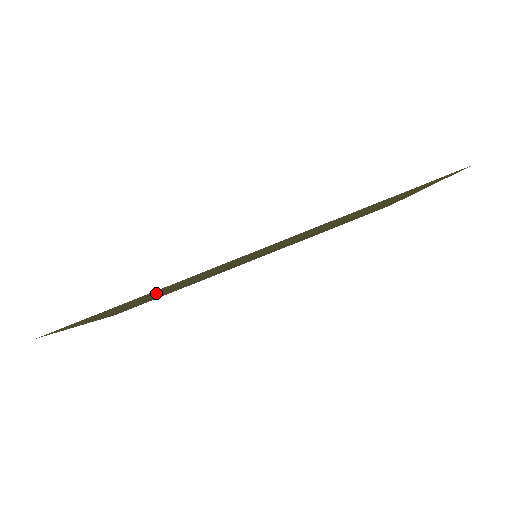
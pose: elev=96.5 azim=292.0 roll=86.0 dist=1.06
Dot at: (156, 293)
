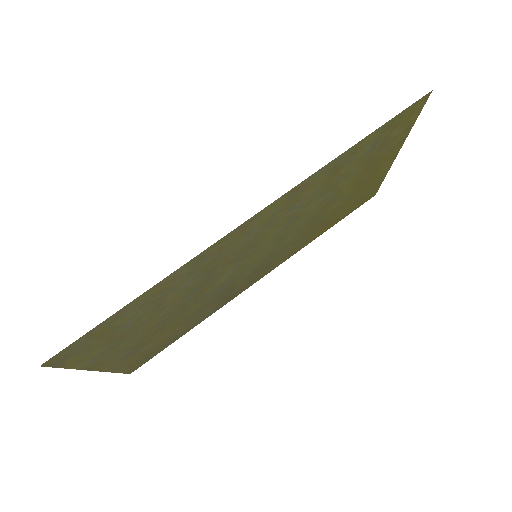
Dot at: (161, 305)
